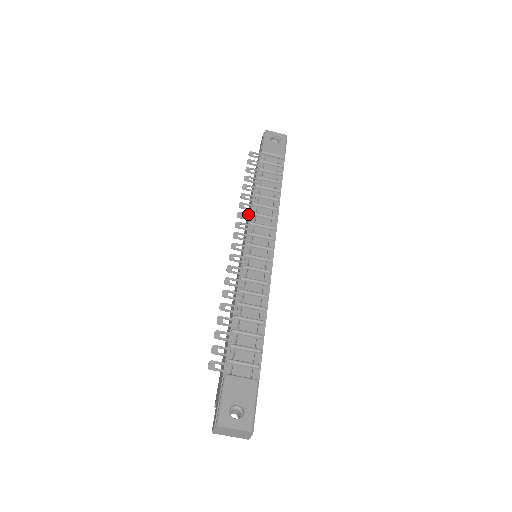
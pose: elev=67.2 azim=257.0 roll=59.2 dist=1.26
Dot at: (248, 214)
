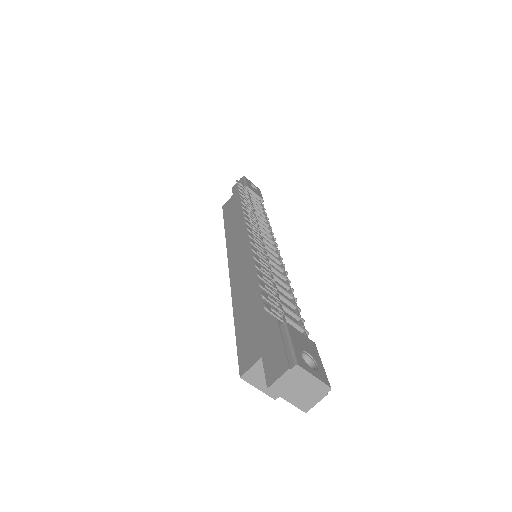
Dot at: (252, 216)
